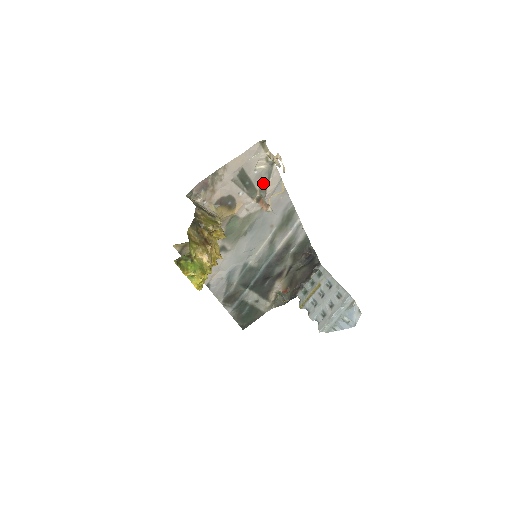
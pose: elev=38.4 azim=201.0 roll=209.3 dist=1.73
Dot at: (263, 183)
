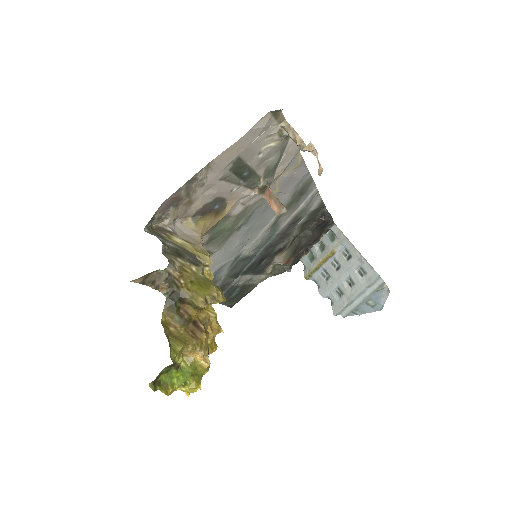
Dot at: (270, 166)
